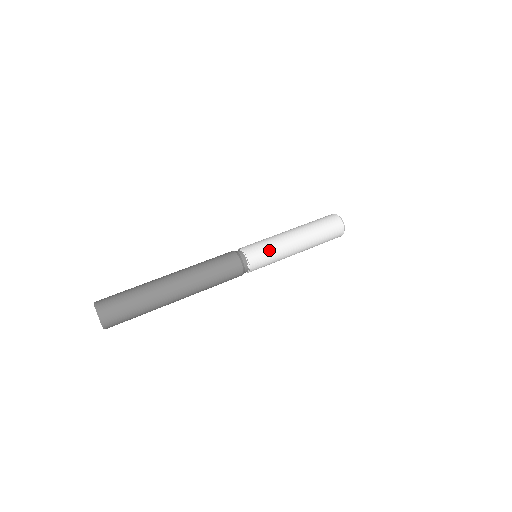
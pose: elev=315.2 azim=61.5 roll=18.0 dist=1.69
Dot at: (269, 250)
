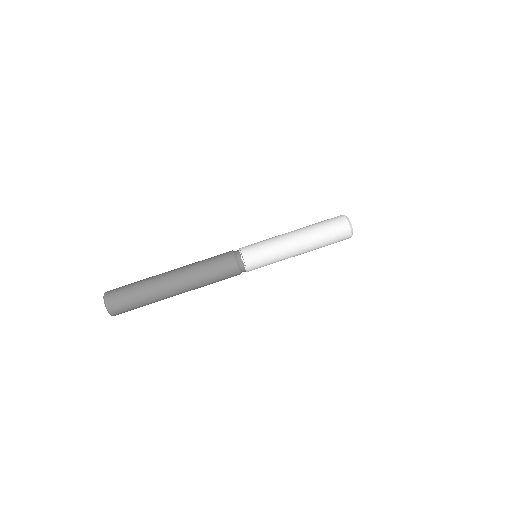
Dot at: (269, 264)
